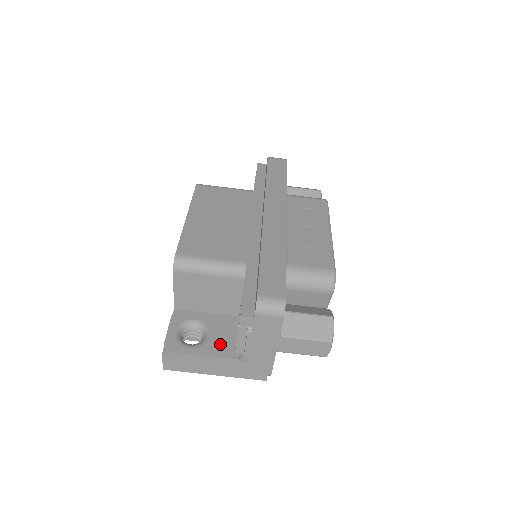
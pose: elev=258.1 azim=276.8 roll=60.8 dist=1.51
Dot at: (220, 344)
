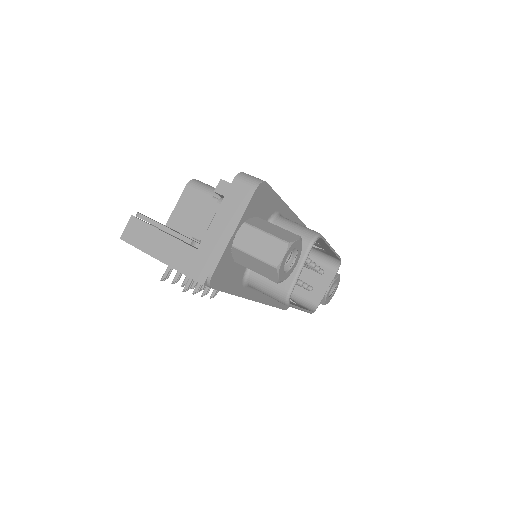
Dot at: occluded
